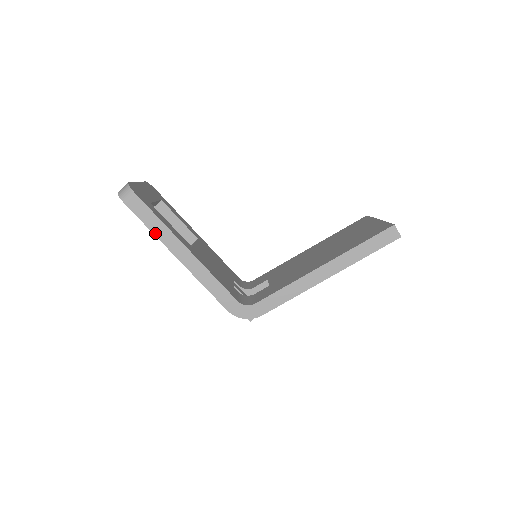
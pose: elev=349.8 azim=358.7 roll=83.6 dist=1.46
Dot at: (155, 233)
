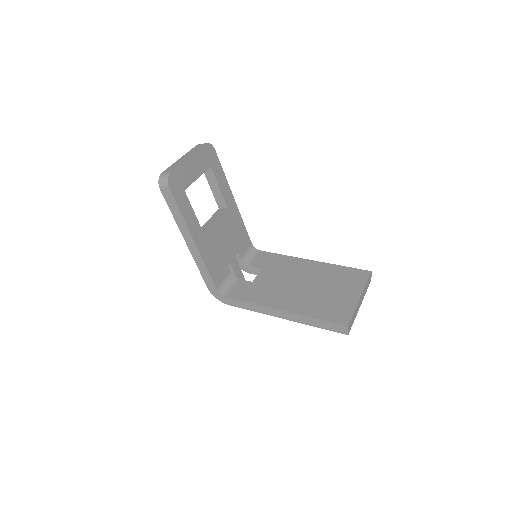
Dot at: (175, 219)
